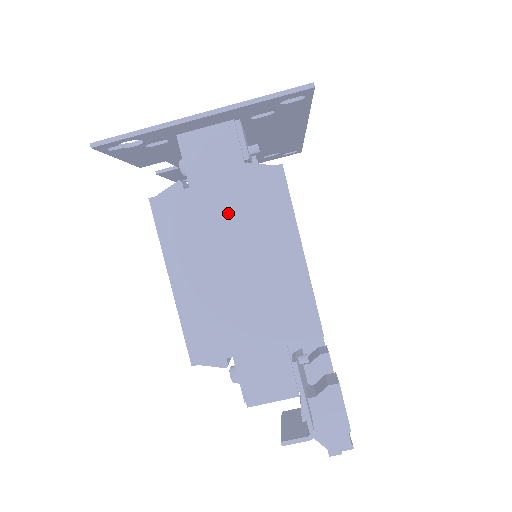
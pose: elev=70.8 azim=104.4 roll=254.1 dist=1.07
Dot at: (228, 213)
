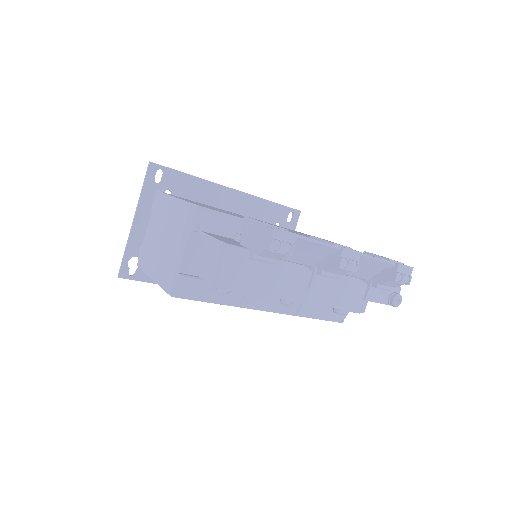
Dot at: (154, 229)
